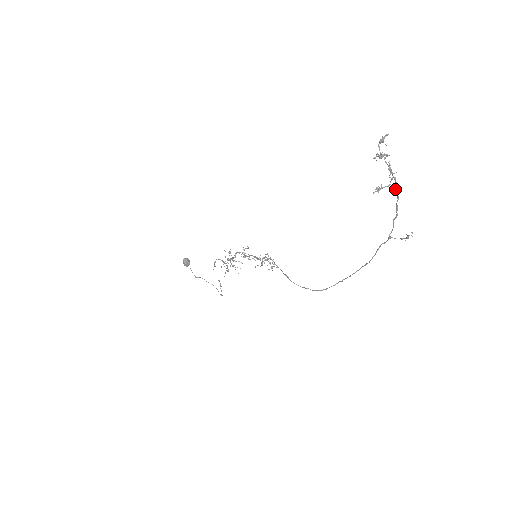
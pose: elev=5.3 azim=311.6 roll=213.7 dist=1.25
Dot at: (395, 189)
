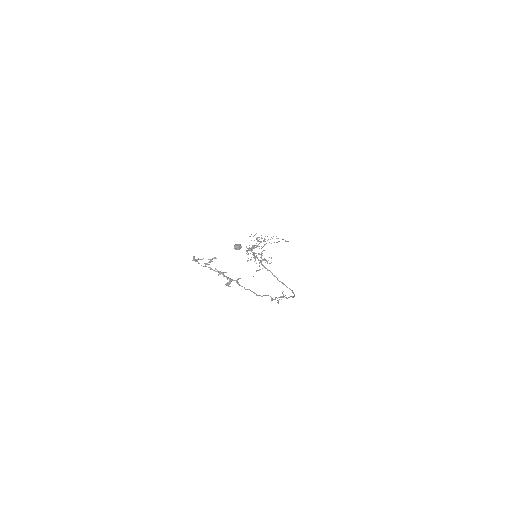
Dot at: (239, 278)
